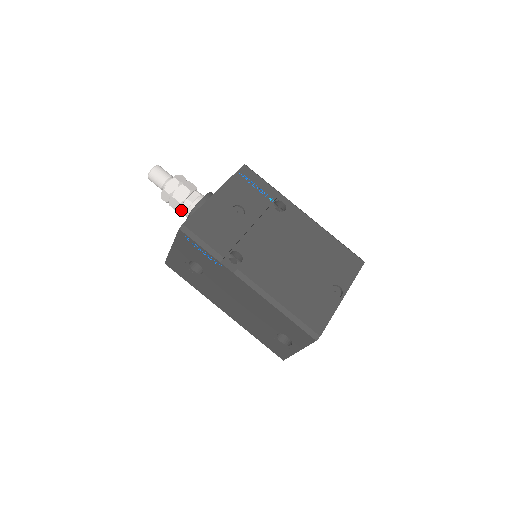
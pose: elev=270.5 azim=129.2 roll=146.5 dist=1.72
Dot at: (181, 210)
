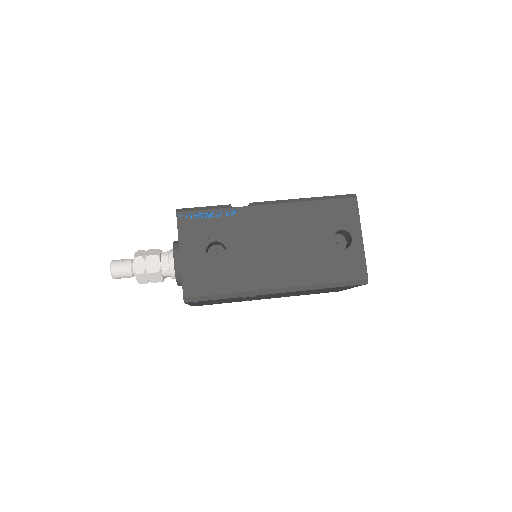
Dot at: (162, 269)
